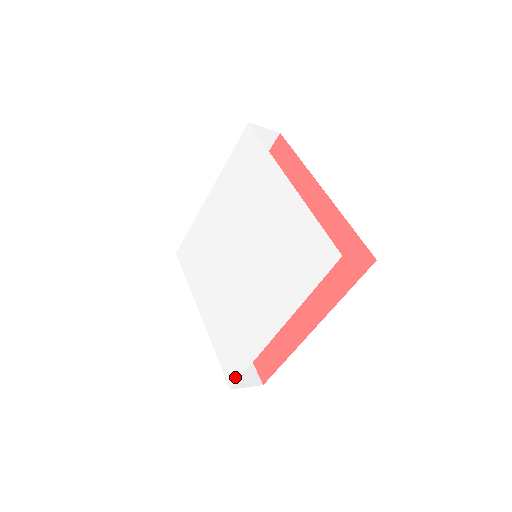
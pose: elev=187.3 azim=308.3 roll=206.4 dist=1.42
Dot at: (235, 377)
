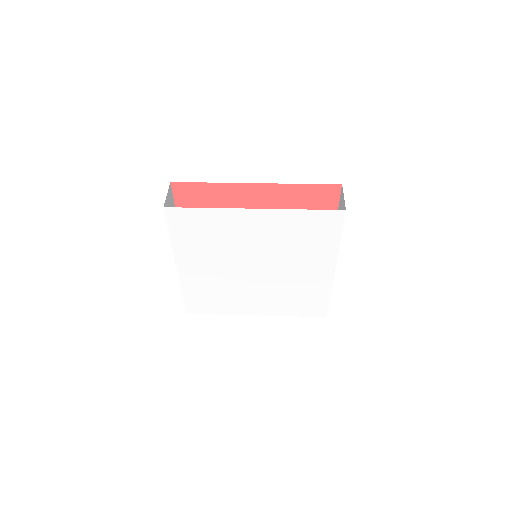
Dot at: (197, 312)
